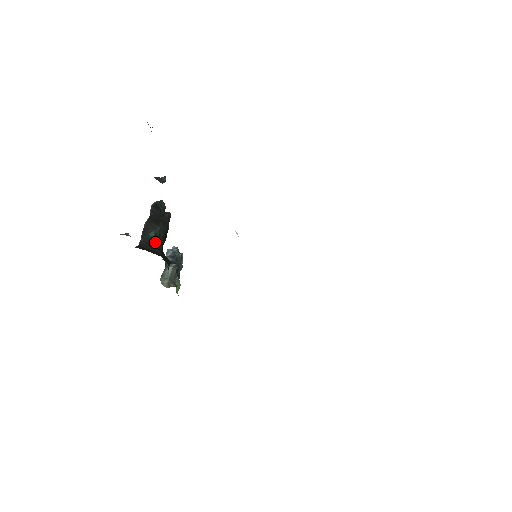
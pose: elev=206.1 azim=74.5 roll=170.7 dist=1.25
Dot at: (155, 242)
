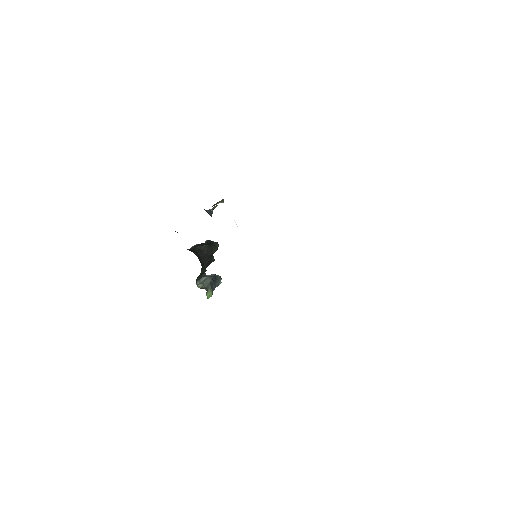
Dot at: (198, 251)
